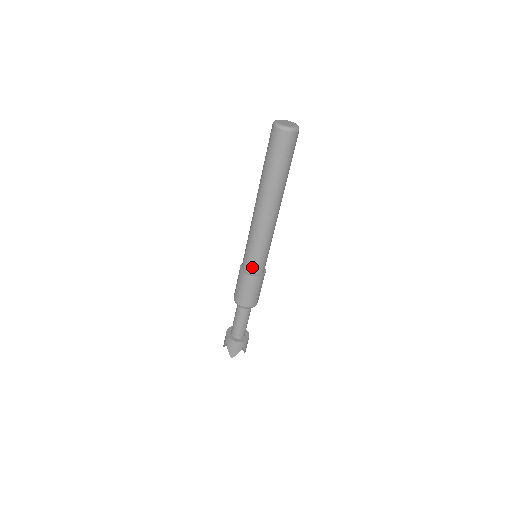
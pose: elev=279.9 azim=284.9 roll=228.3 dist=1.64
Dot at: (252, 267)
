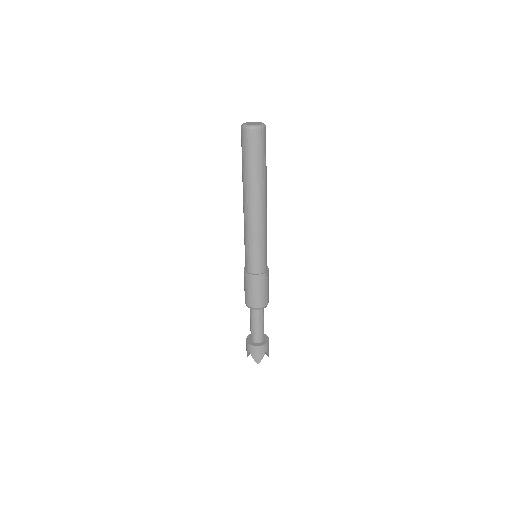
Dot at: (255, 266)
